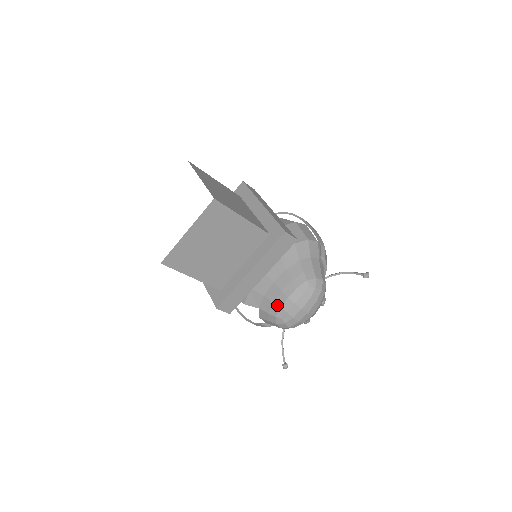
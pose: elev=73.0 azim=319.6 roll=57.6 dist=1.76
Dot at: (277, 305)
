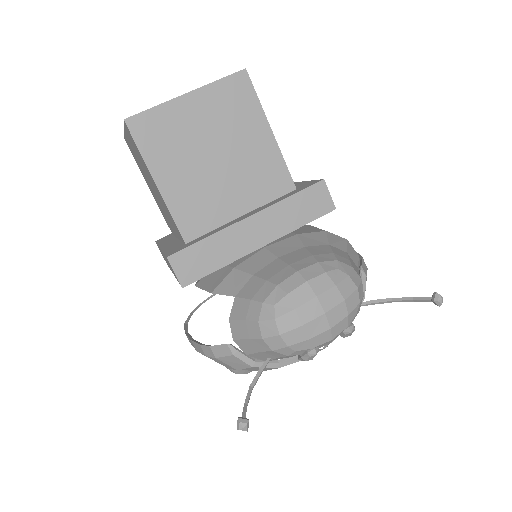
Dot at: (273, 282)
